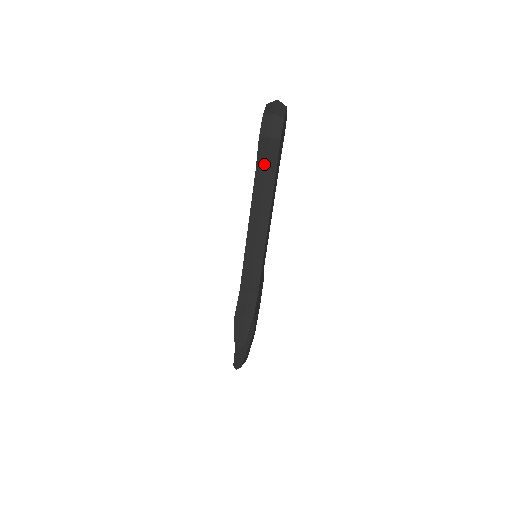
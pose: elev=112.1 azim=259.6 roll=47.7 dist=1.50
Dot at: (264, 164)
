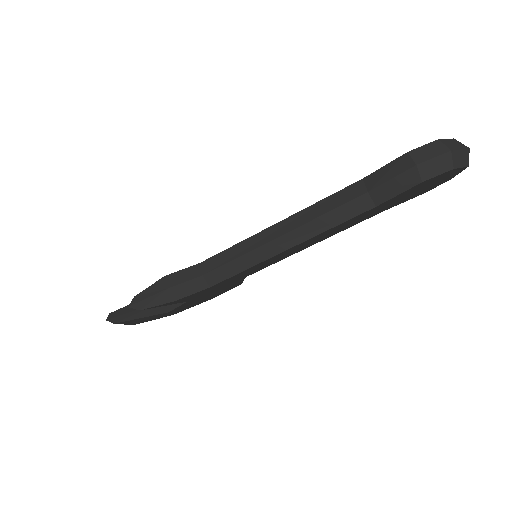
Dot at: (375, 184)
